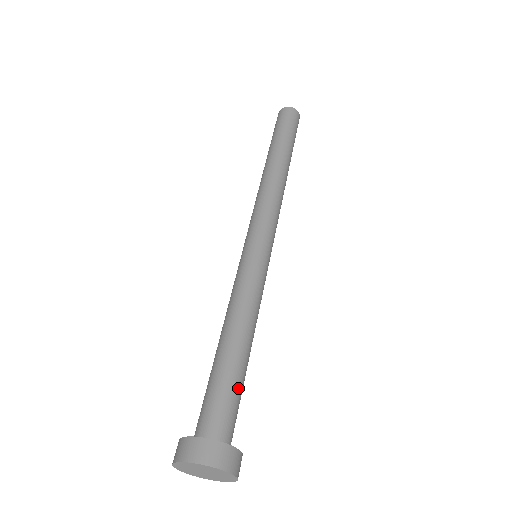
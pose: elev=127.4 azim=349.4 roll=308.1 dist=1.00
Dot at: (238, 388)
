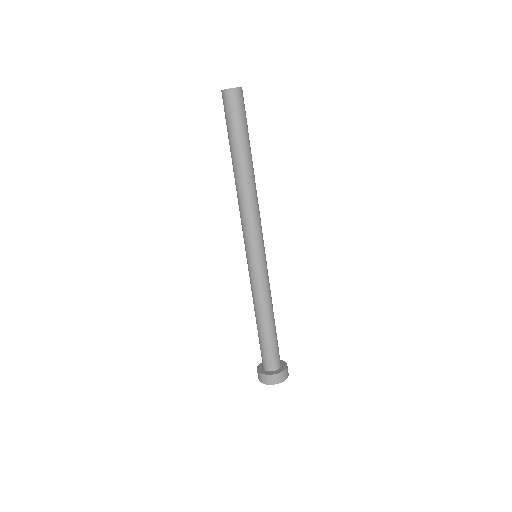
Dot at: occluded
